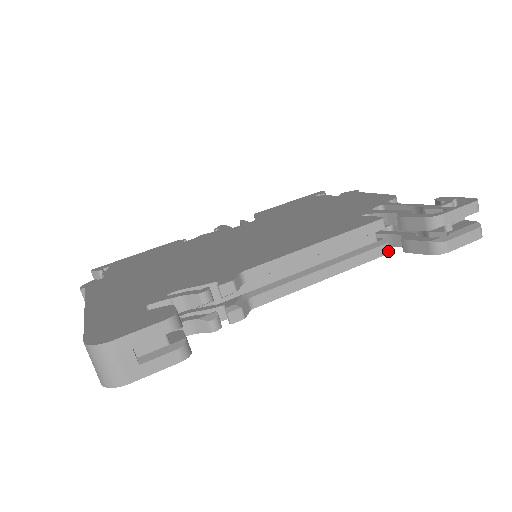
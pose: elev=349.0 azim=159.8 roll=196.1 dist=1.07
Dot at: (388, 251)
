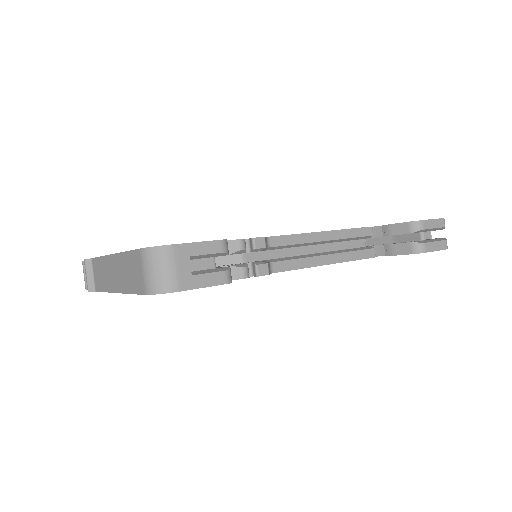
Dot at: (375, 255)
